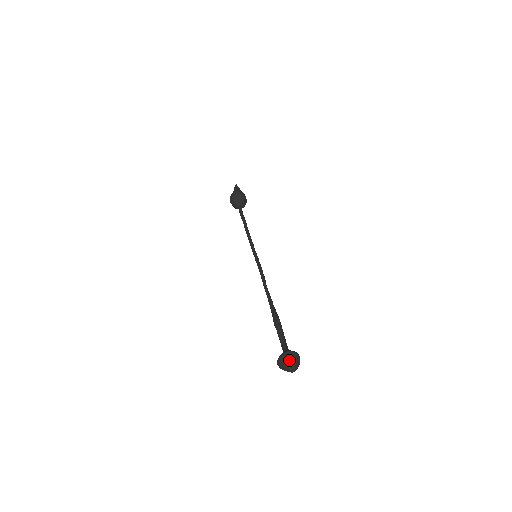
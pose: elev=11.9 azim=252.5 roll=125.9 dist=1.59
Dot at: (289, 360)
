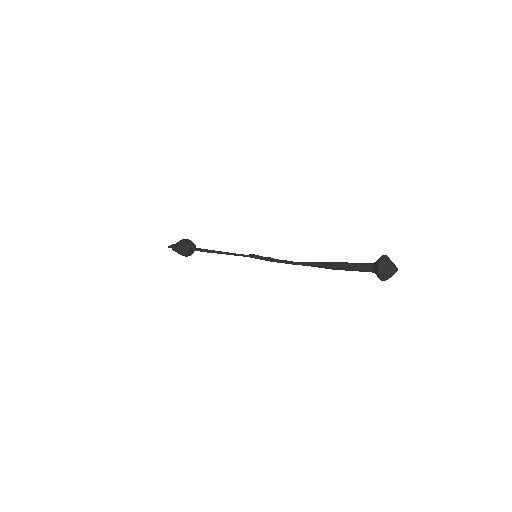
Dot at: (390, 260)
